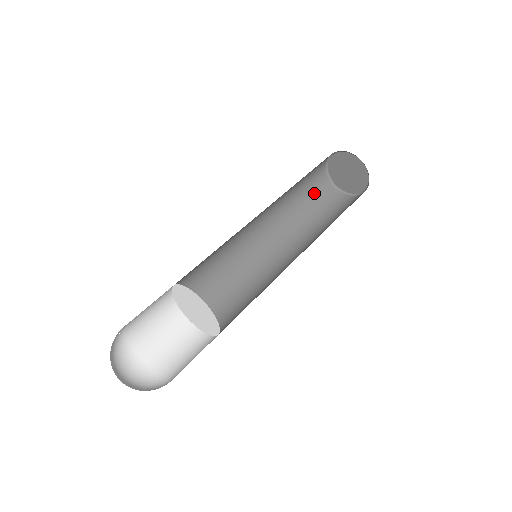
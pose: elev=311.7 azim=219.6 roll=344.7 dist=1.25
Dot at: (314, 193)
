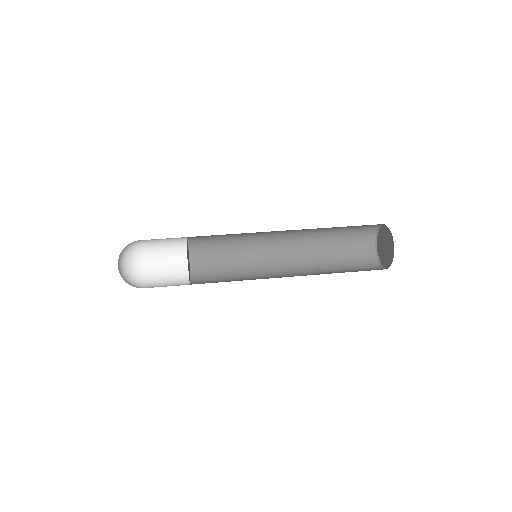
Dot at: (353, 256)
